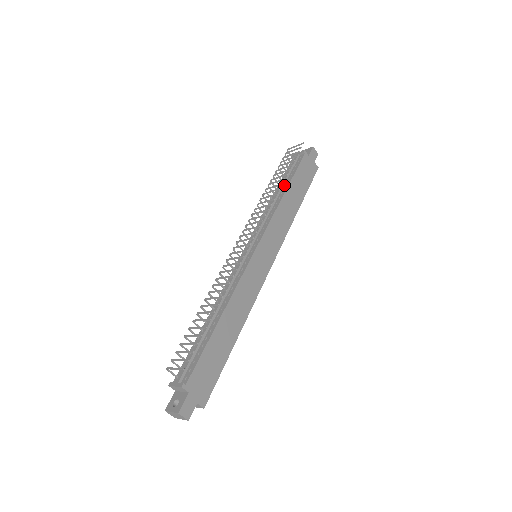
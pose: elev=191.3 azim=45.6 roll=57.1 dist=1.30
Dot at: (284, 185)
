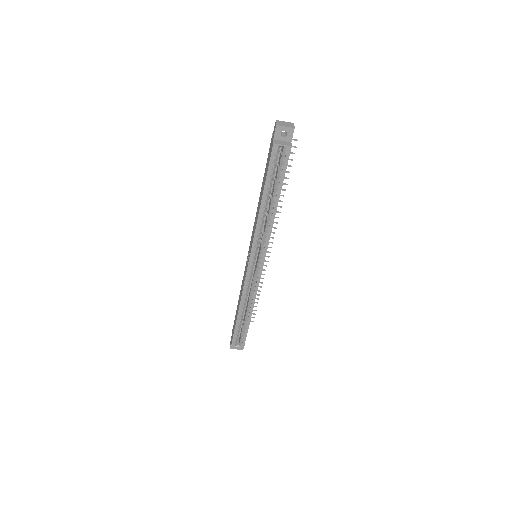
Dot at: occluded
